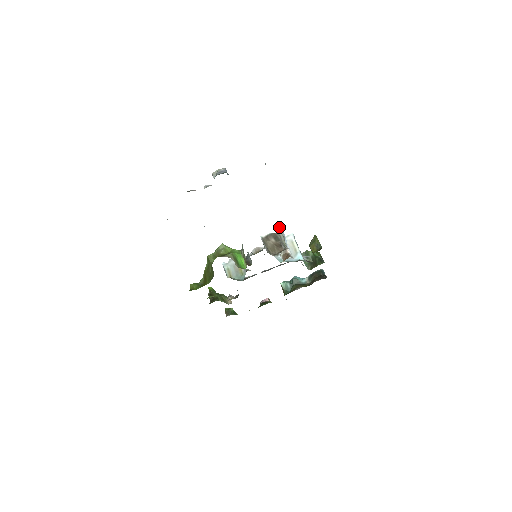
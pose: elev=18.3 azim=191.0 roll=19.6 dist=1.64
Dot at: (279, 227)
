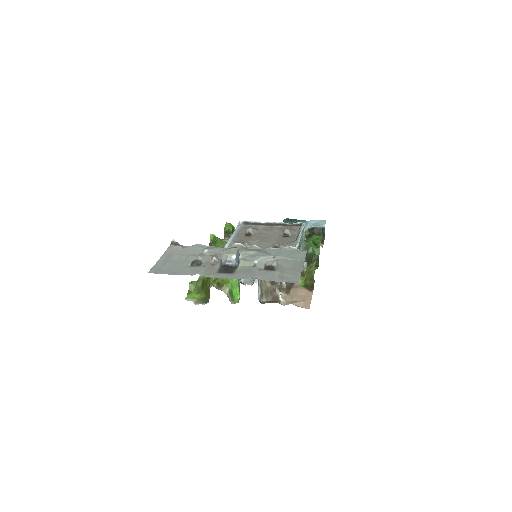
Dot at: occluded
